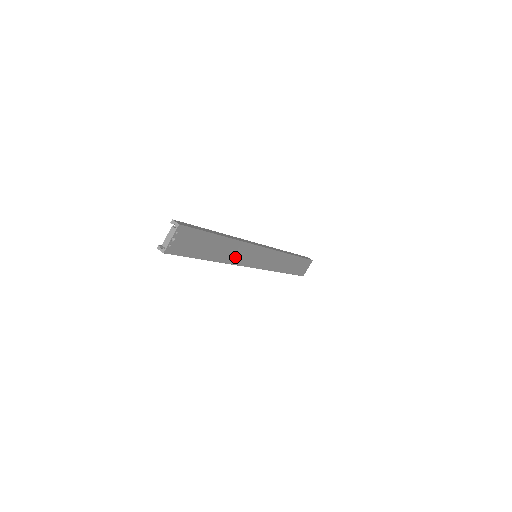
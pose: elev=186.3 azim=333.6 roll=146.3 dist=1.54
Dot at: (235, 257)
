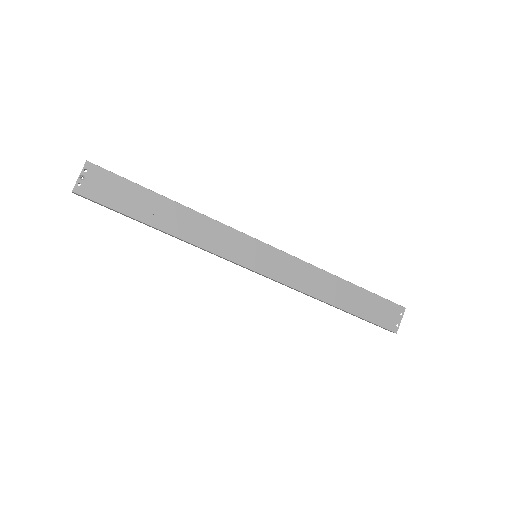
Dot at: (205, 239)
